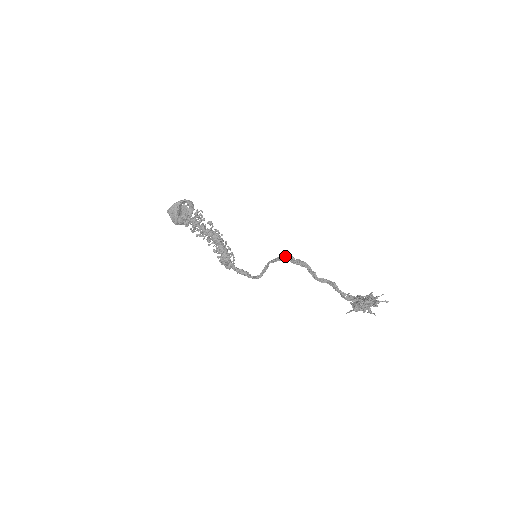
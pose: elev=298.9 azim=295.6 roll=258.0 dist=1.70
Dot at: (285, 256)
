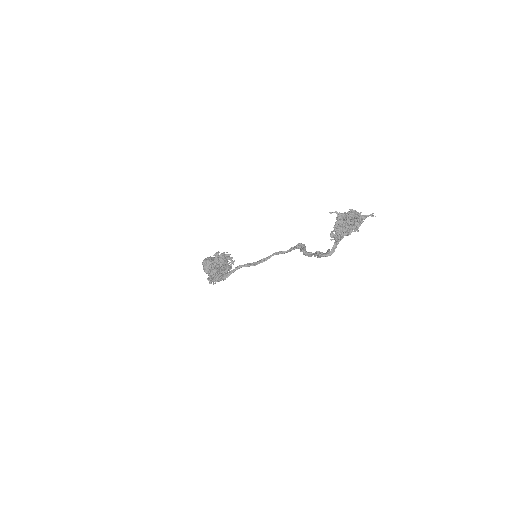
Dot at: (285, 251)
